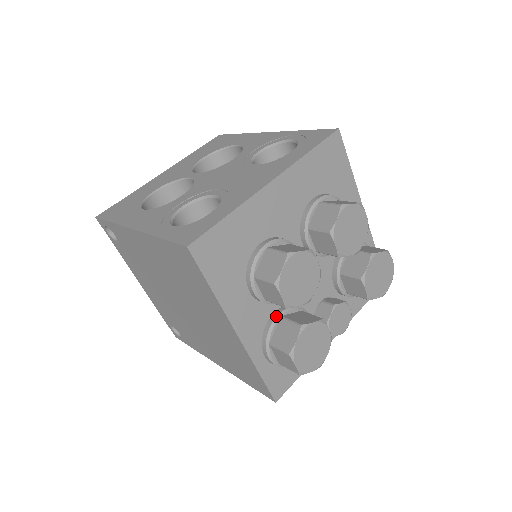
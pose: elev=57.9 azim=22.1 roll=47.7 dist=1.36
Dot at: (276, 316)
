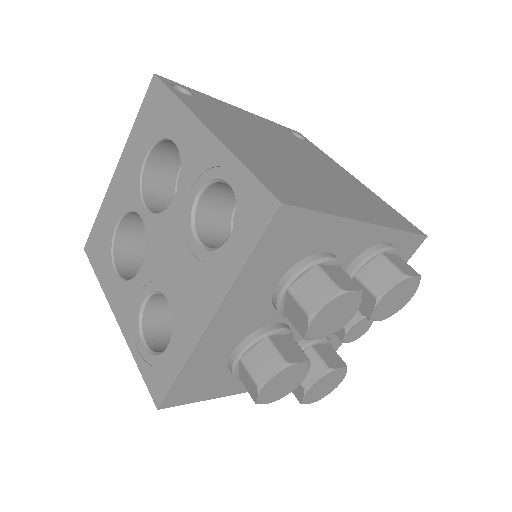
Dot at: occluded
